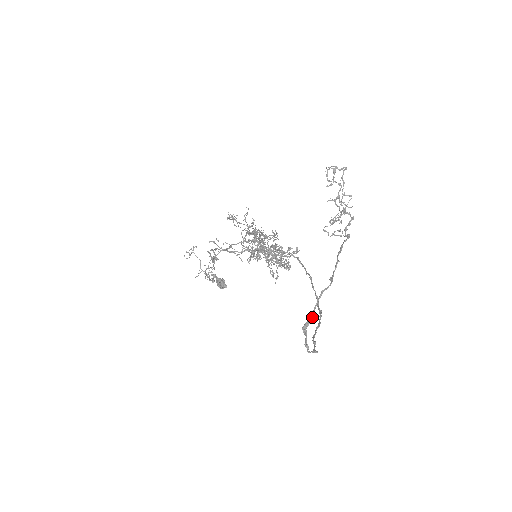
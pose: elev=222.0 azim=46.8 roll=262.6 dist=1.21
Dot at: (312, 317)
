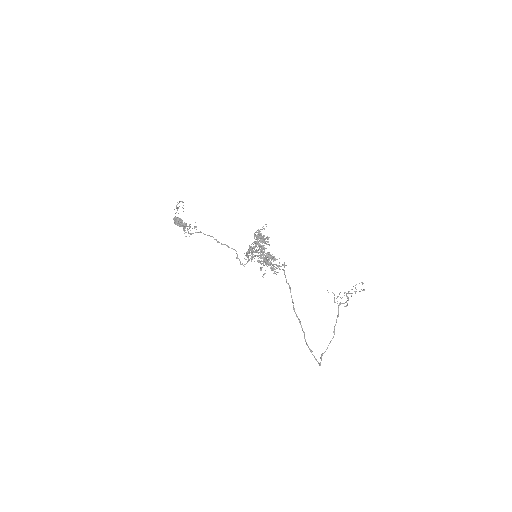
Dot at: occluded
